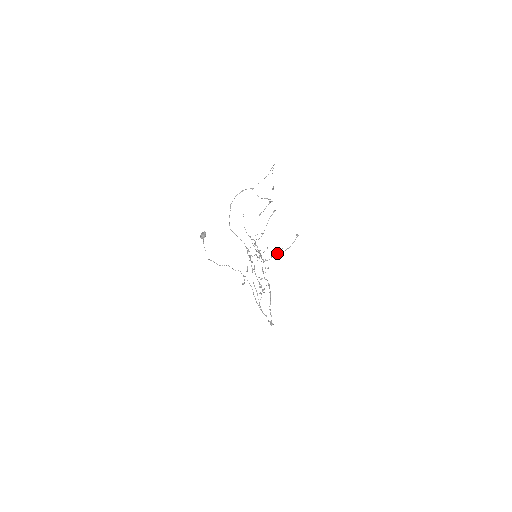
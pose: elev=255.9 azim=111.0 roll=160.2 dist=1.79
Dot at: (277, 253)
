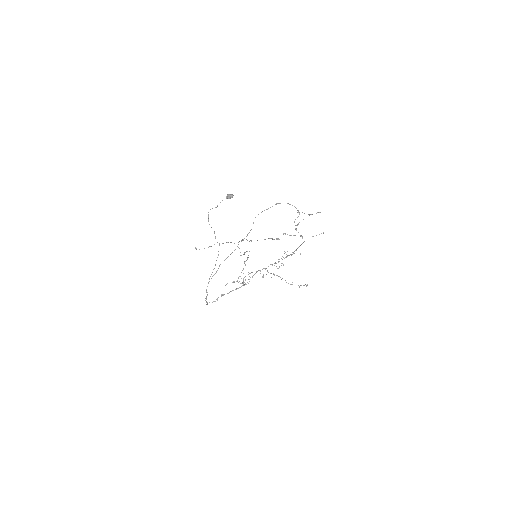
Dot at: occluded
